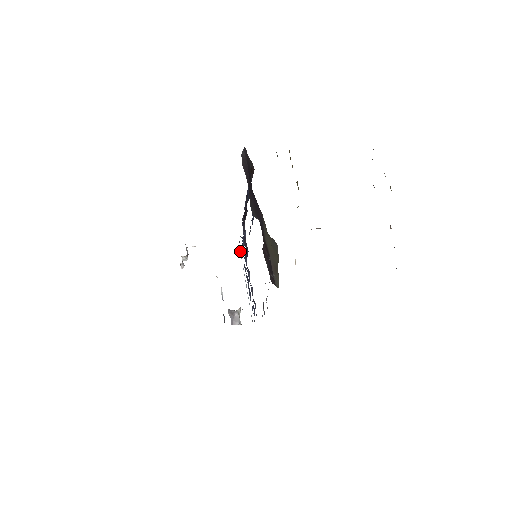
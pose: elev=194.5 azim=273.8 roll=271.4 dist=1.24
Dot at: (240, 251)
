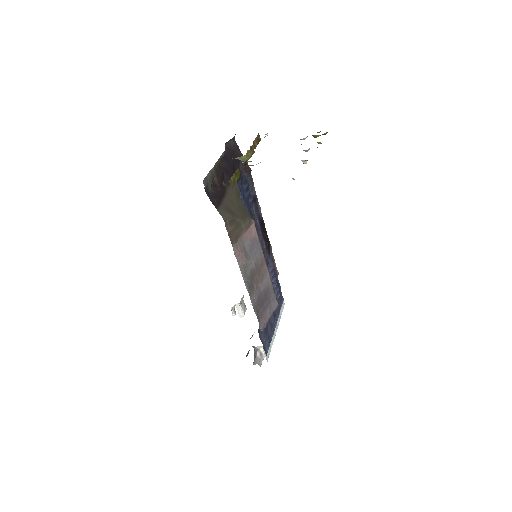
Dot at: (283, 307)
